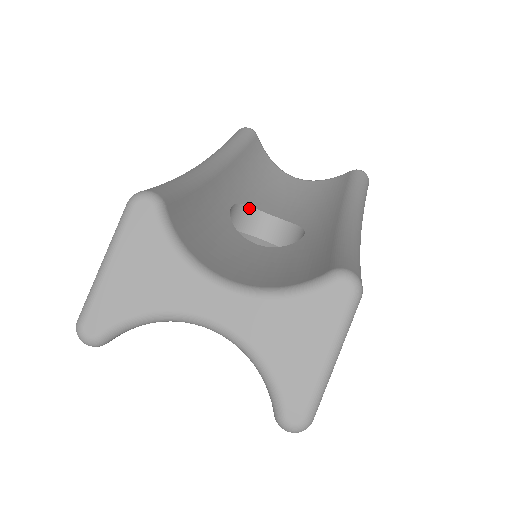
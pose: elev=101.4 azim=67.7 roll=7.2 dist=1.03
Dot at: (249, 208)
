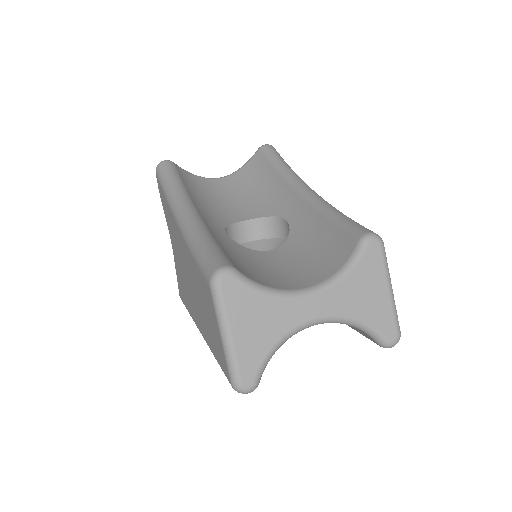
Dot at: (230, 226)
